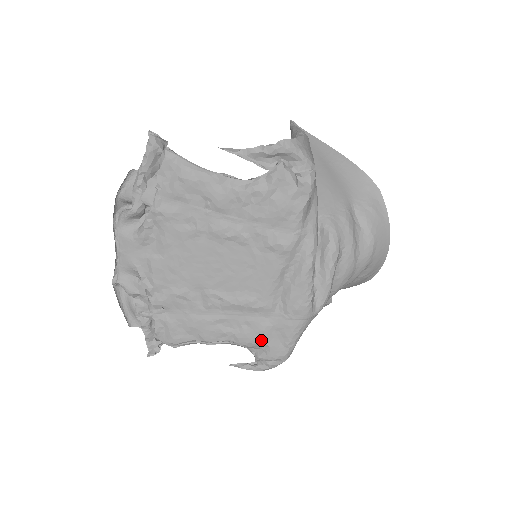
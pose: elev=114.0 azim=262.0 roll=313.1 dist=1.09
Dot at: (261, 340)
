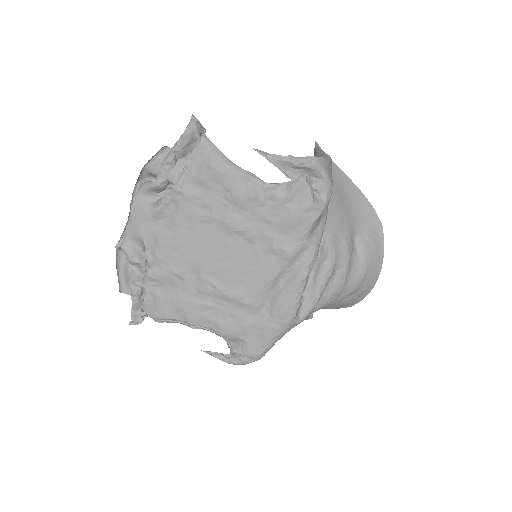
Dot at: (241, 335)
